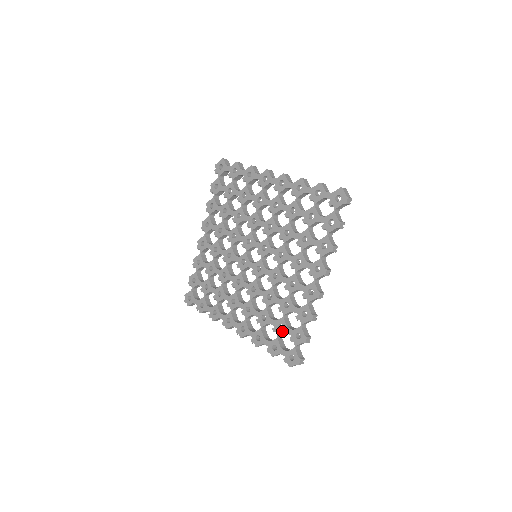
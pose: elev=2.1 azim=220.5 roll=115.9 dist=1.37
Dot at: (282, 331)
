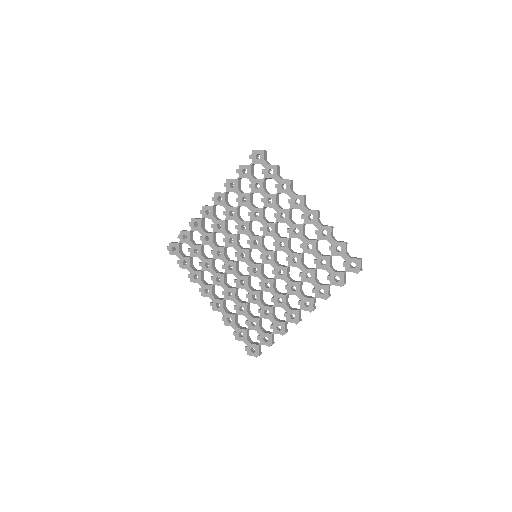
Dot at: (253, 328)
